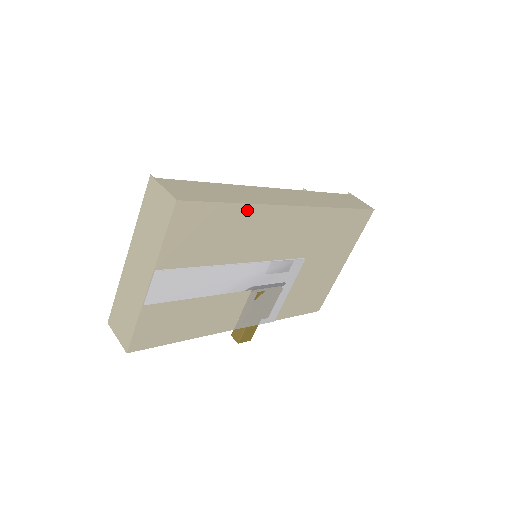
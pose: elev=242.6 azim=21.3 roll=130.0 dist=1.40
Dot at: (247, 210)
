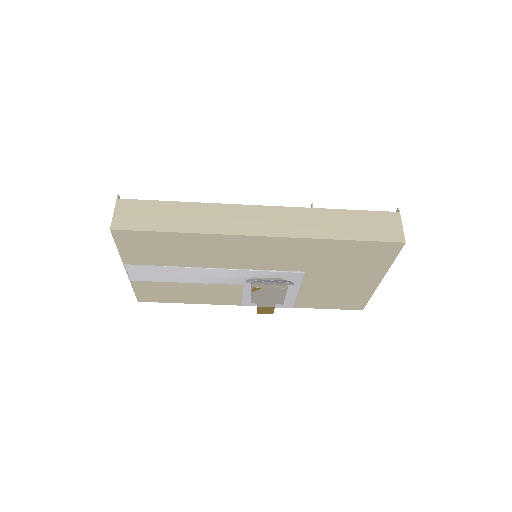
Dot at: (192, 237)
